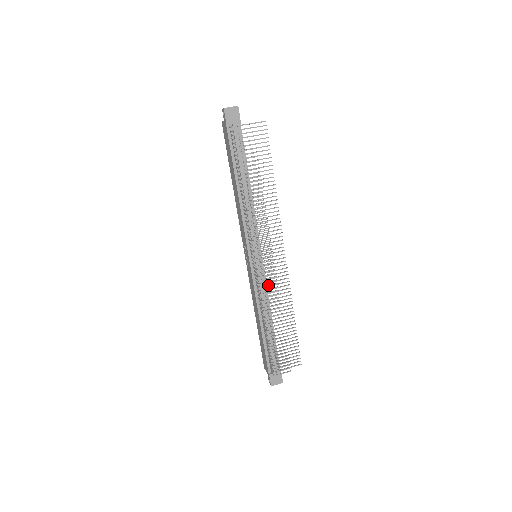
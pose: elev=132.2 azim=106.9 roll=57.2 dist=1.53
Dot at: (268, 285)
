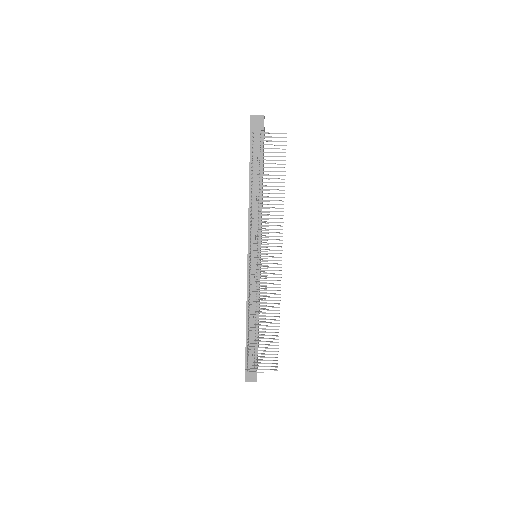
Dot at: (258, 285)
